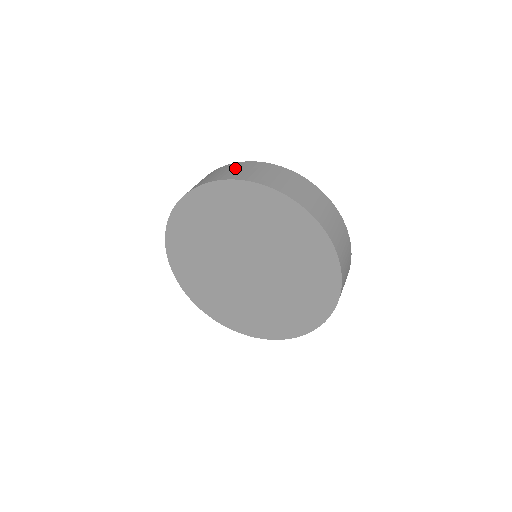
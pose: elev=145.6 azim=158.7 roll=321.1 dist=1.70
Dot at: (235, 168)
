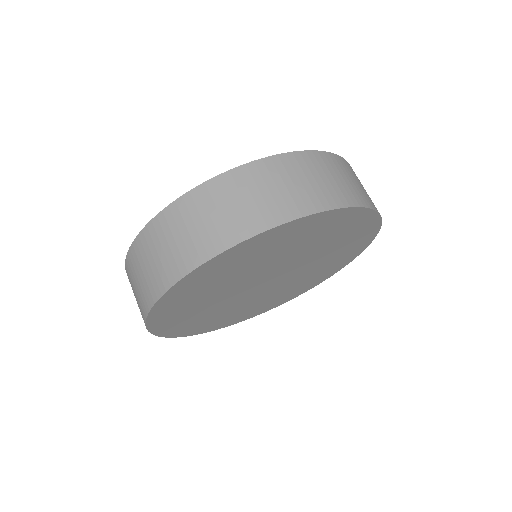
Dot at: (134, 279)
